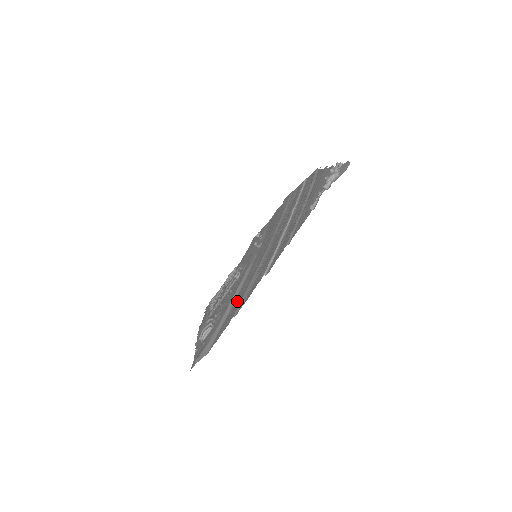
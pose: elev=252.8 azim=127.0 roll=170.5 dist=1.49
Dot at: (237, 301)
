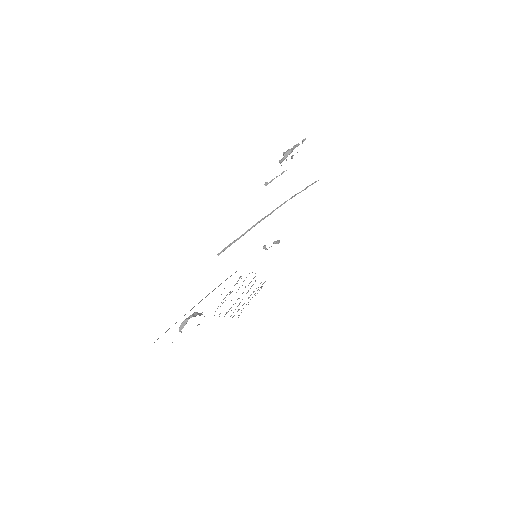
Dot at: occluded
